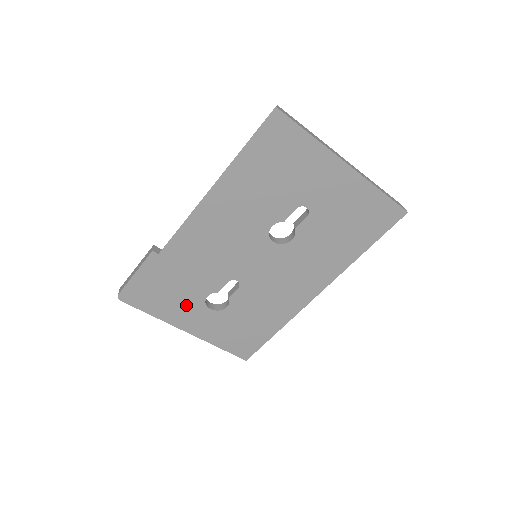
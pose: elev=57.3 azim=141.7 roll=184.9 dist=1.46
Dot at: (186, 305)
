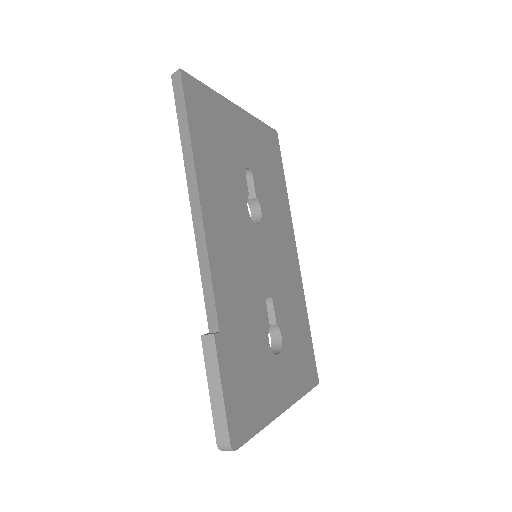
Dot at: (267, 375)
